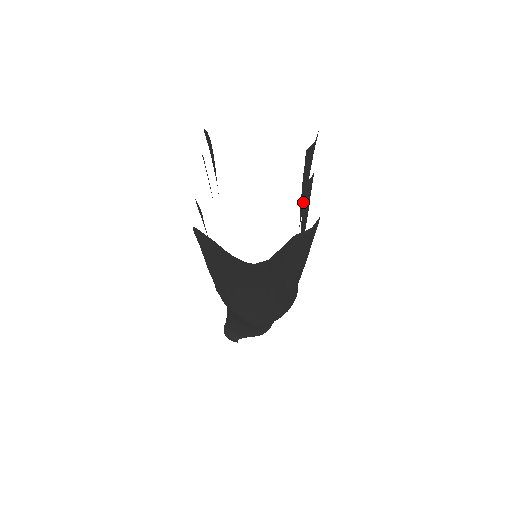
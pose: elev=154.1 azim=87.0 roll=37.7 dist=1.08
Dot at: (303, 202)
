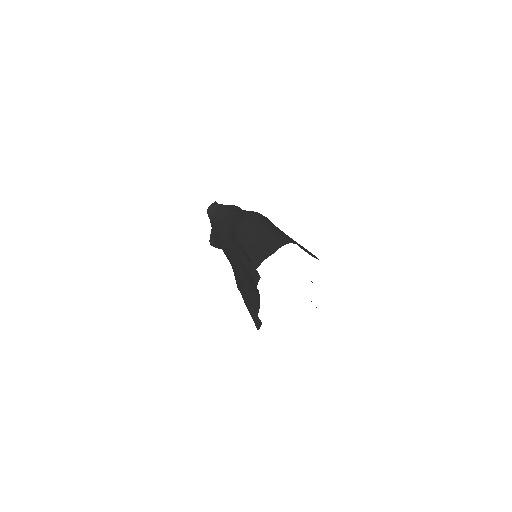
Dot at: occluded
